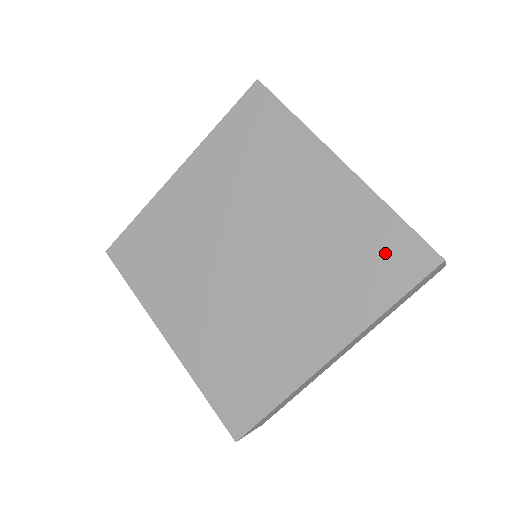
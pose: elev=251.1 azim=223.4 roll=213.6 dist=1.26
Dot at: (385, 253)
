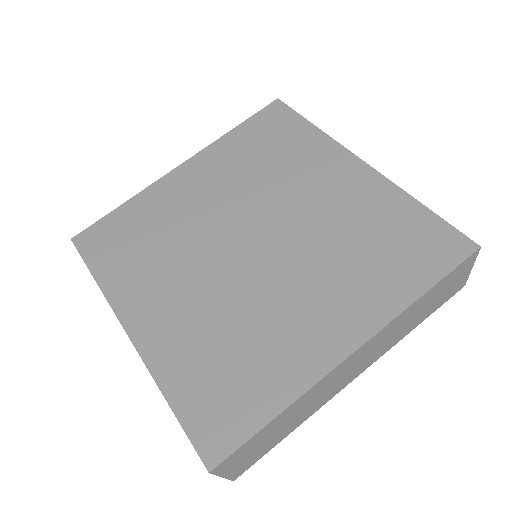
Dot at: (414, 240)
